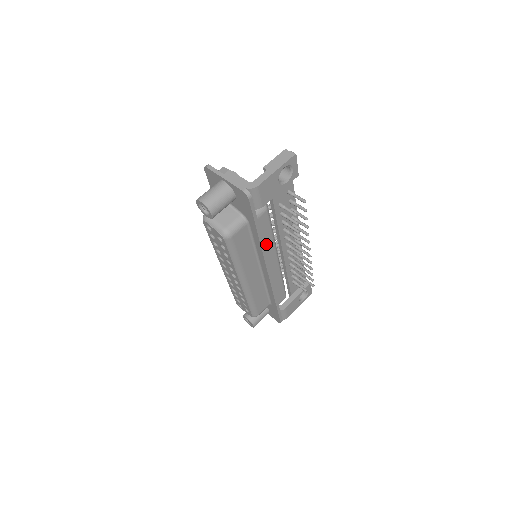
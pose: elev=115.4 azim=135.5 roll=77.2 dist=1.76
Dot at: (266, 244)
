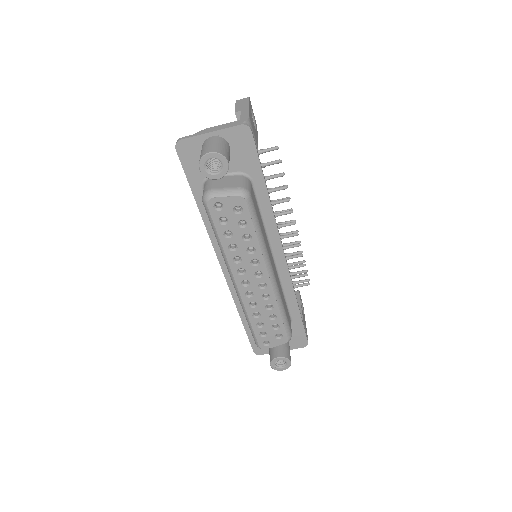
Dot at: occluded
